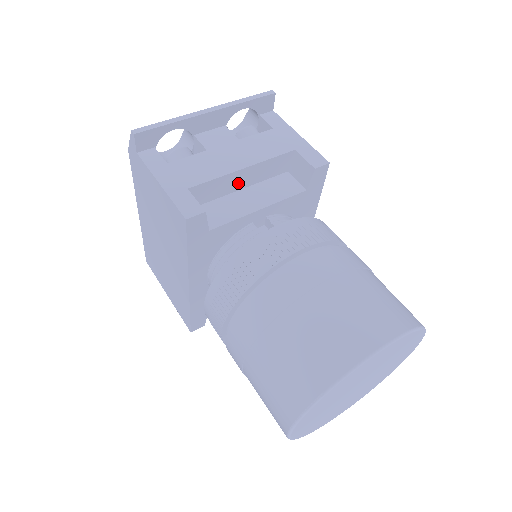
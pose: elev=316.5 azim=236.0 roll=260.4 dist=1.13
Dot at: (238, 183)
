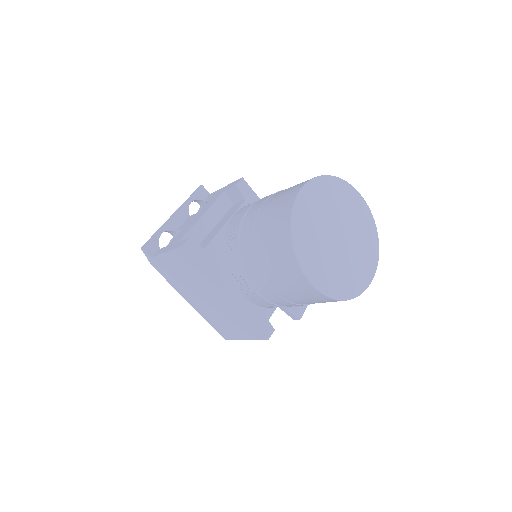
Dot at: (208, 225)
